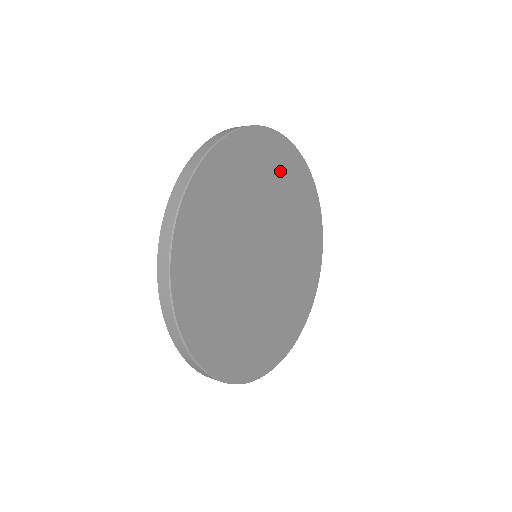
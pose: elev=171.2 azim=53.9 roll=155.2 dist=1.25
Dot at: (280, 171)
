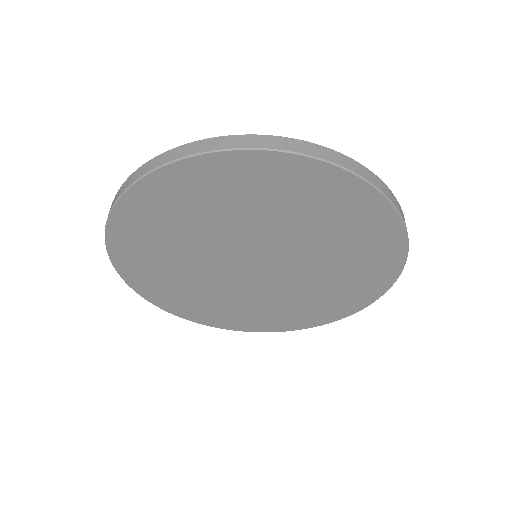
Dot at: (339, 216)
